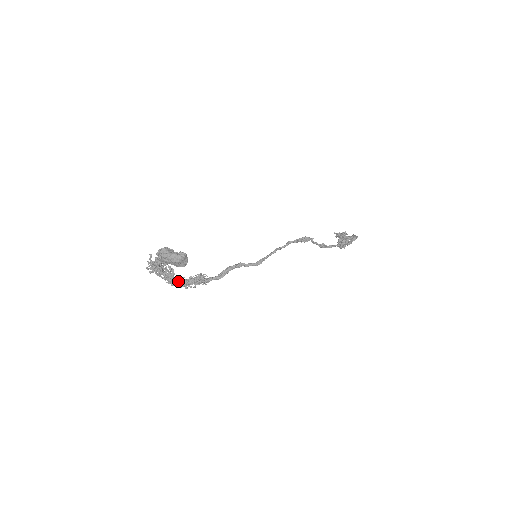
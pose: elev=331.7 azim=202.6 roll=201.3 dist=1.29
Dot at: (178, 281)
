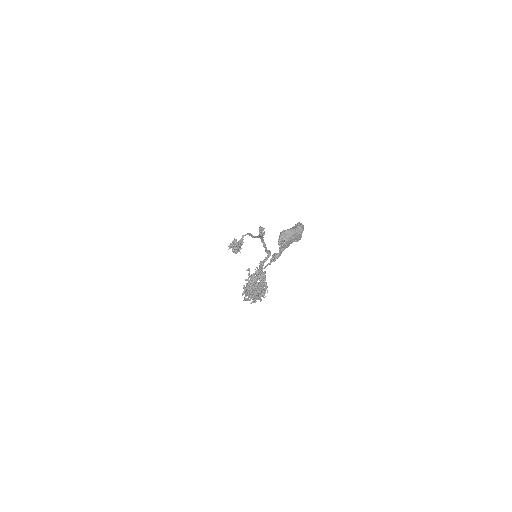
Dot at: (257, 295)
